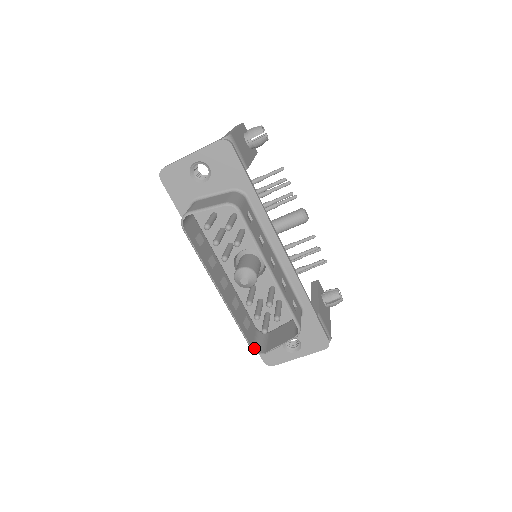
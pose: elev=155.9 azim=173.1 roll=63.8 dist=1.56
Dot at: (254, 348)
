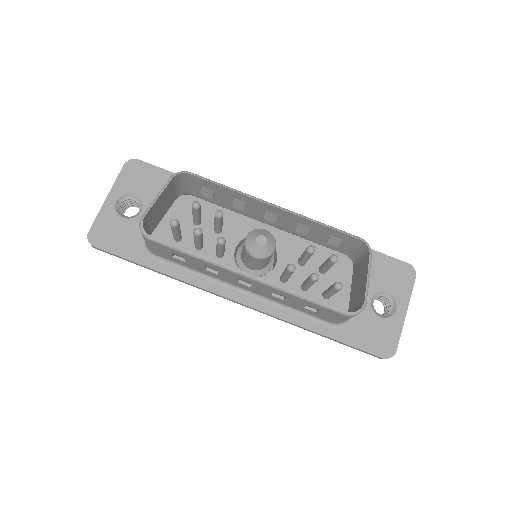
Dot at: (349, 313)
